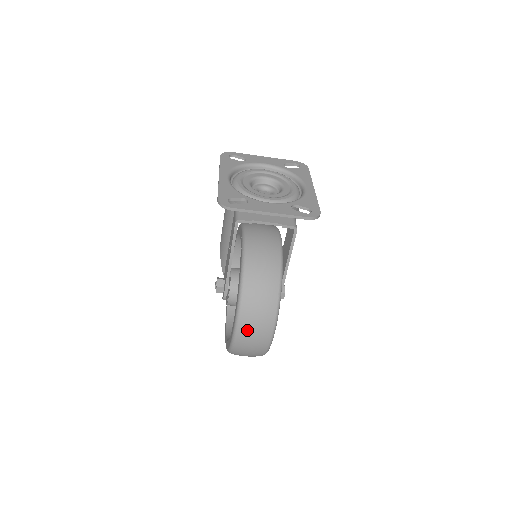
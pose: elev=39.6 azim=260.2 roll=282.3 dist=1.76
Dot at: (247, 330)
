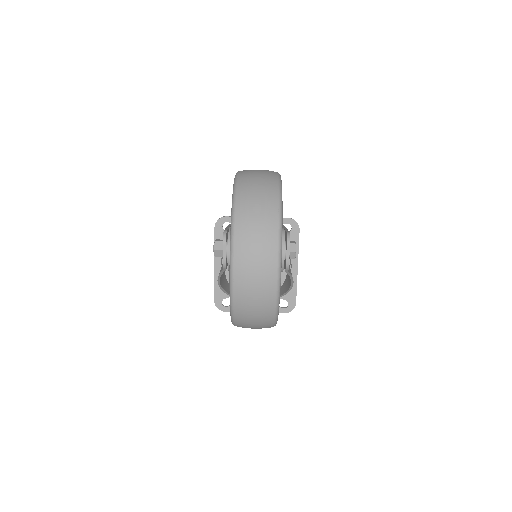
Dot at: occluded
